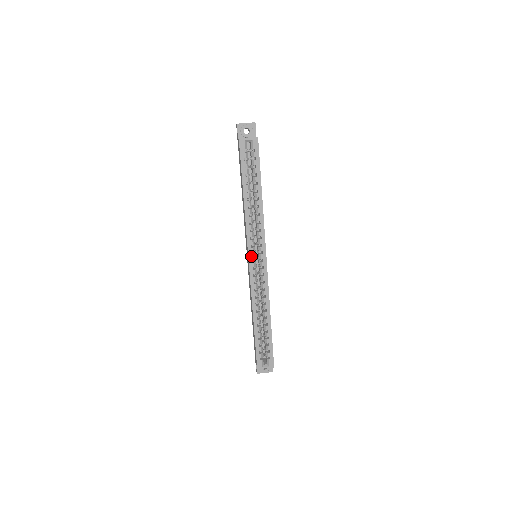
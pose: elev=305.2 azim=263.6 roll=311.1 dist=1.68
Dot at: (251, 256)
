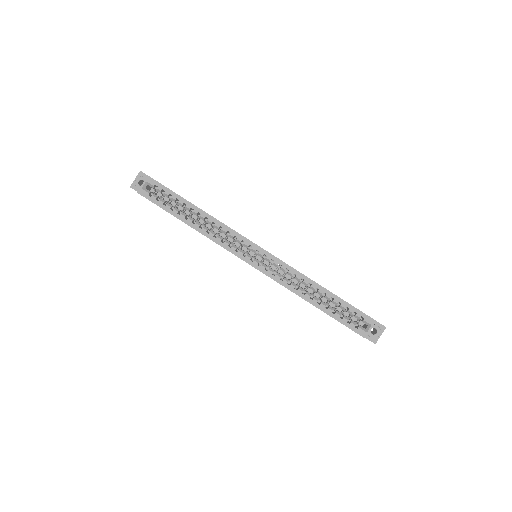
Dot at: (246, 258)
